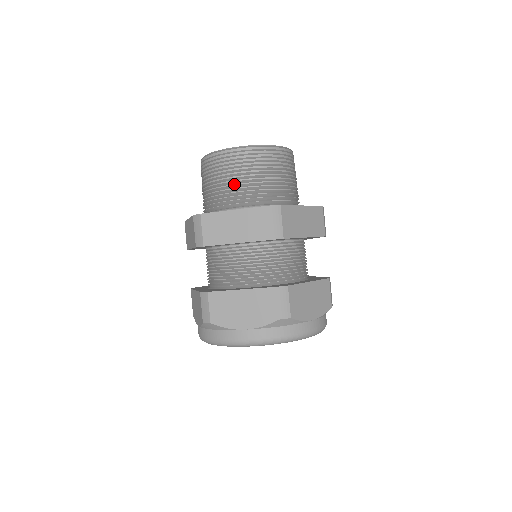
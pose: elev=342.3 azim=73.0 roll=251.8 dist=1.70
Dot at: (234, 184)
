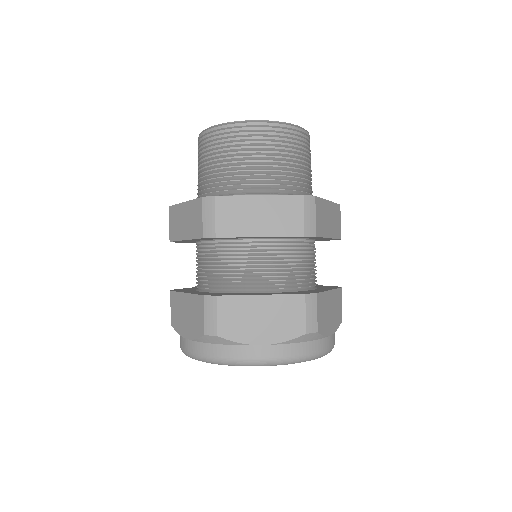
Dot at: (254, 165)
